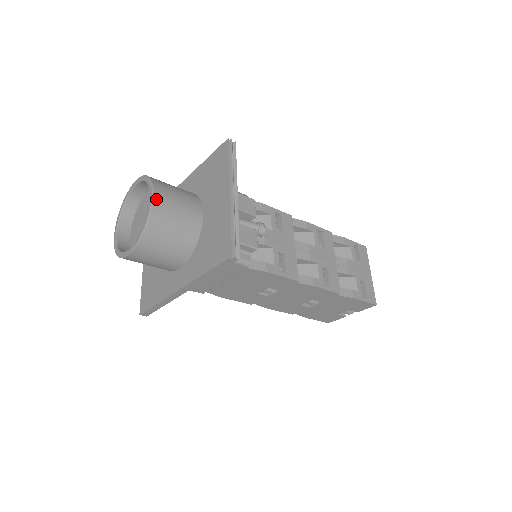
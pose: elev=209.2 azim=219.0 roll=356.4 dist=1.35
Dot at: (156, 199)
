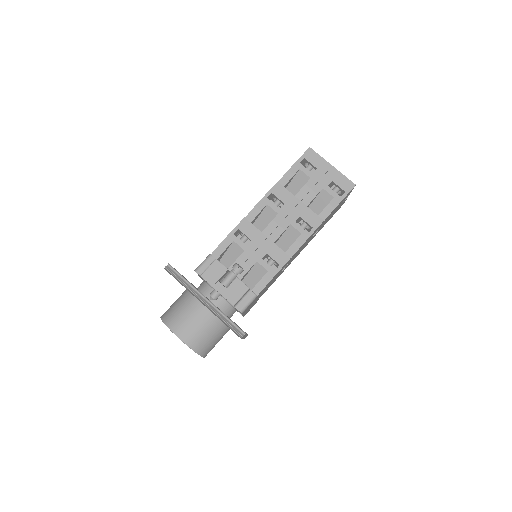
Dot at: (180, 336)
